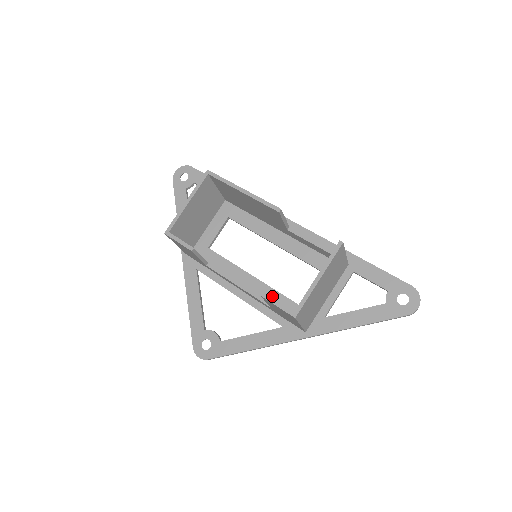
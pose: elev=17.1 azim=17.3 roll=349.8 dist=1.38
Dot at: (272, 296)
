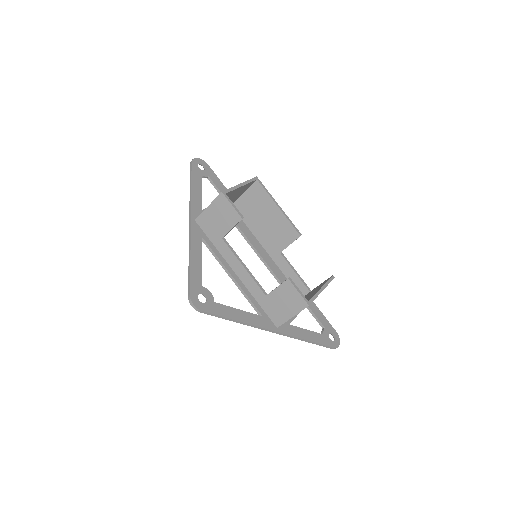
Dot at: occluded
